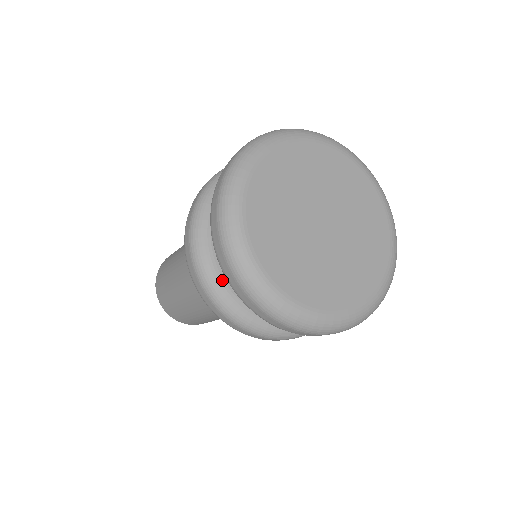
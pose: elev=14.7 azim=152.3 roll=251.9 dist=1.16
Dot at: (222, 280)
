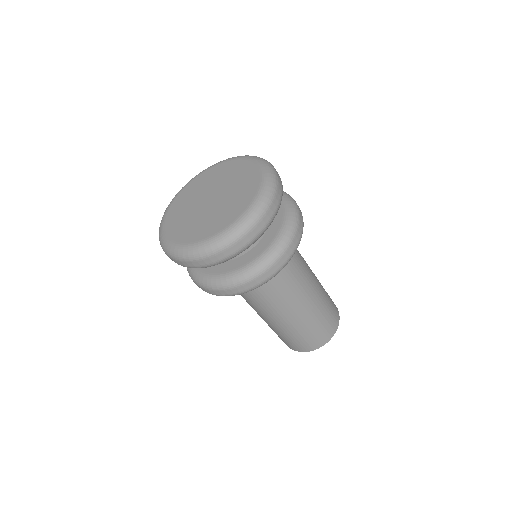
Dot at: (218, 276)
